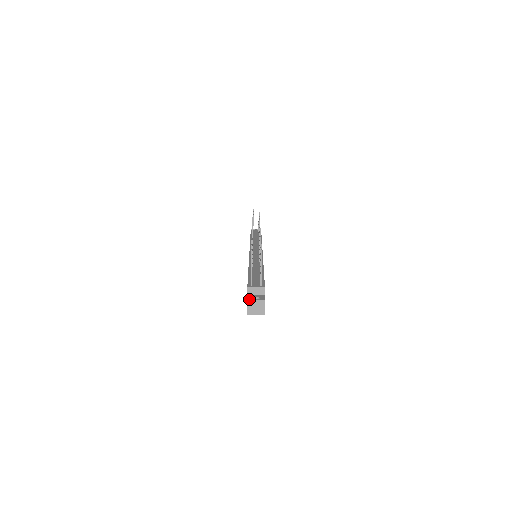
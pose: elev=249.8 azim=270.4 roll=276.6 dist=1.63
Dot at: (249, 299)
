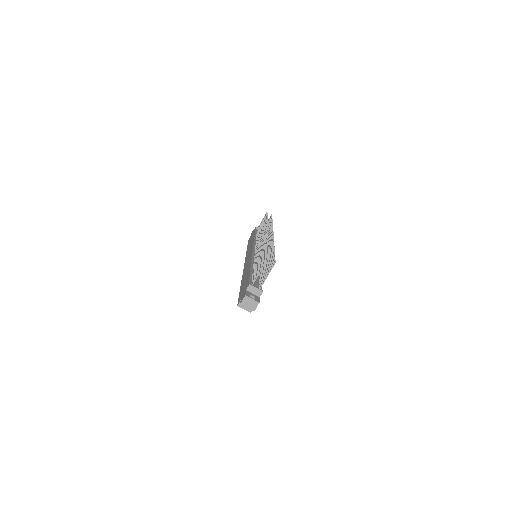
Dot at: (247, 295)
